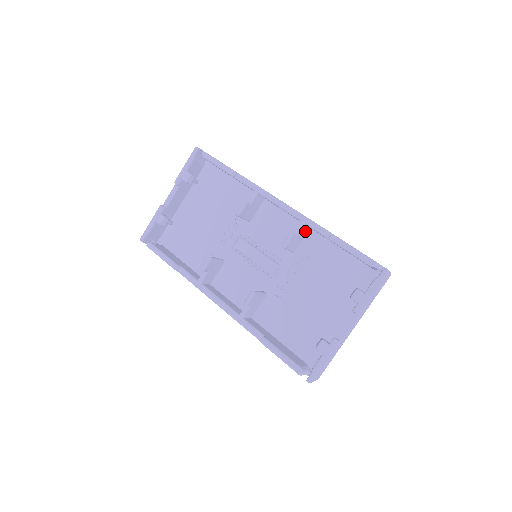
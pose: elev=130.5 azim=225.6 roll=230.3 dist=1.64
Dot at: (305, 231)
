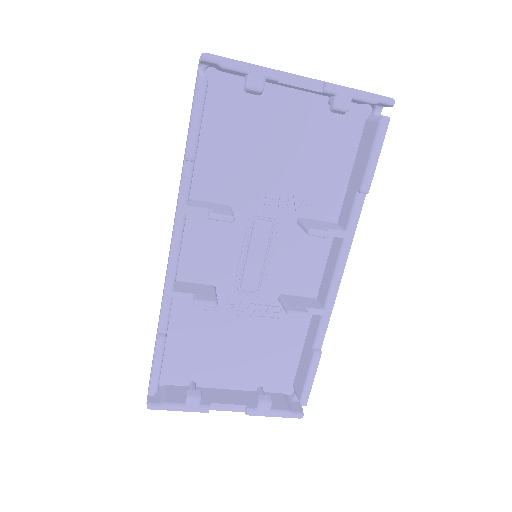
Dot at: occluded
